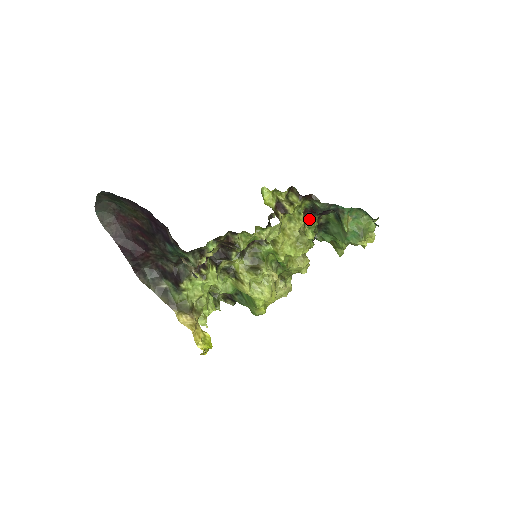
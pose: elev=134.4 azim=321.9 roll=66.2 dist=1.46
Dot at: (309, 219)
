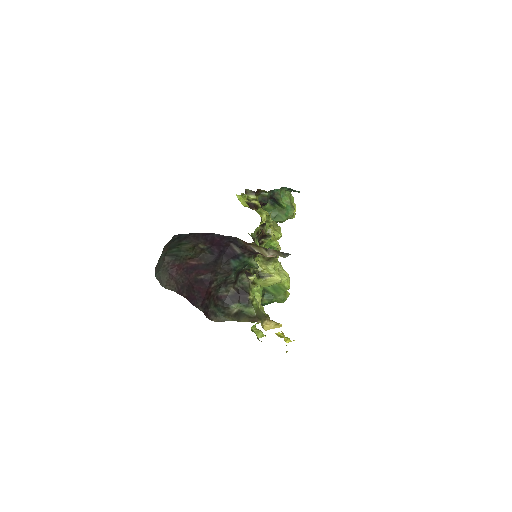
Dot at: occluded
